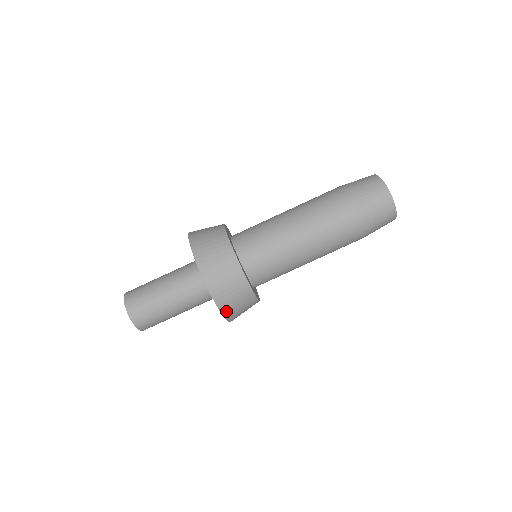
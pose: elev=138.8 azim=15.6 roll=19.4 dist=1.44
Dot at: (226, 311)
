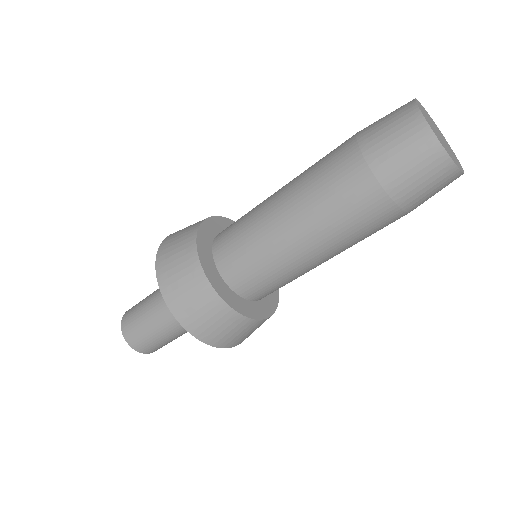
Dot at: (203, 336)
